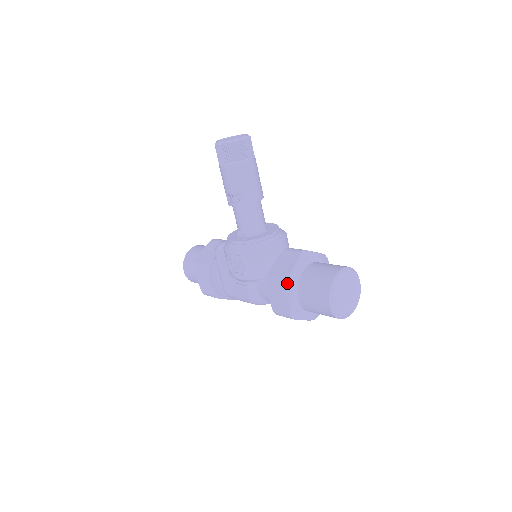
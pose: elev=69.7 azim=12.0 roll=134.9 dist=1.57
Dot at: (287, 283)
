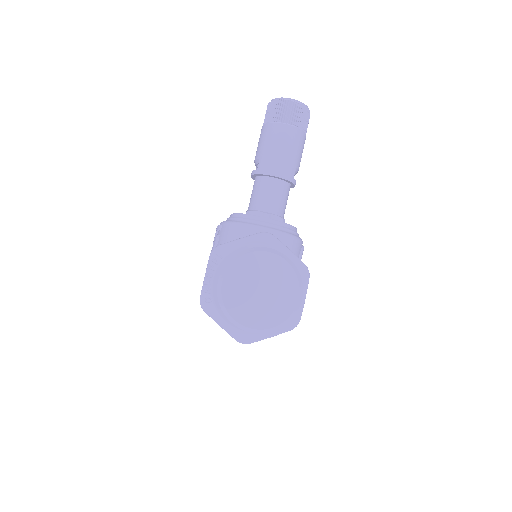
Dot at: (216, 251)
